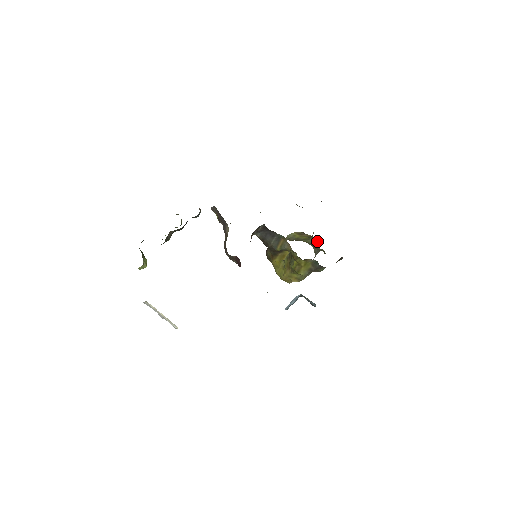
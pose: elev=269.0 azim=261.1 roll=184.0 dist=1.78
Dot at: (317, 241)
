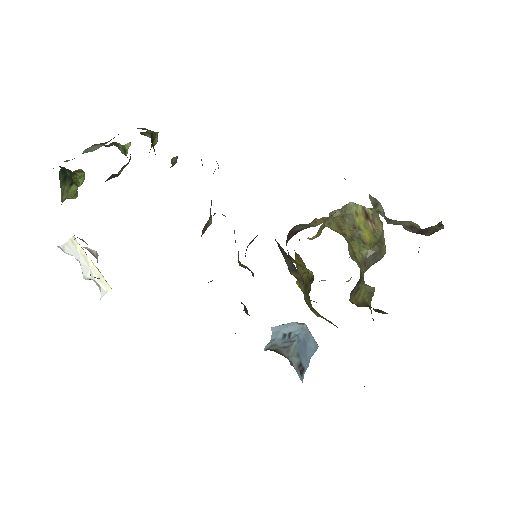
Dot at: (384, 248)
